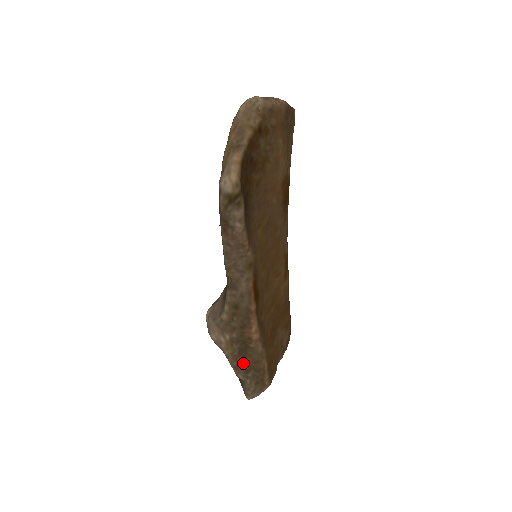
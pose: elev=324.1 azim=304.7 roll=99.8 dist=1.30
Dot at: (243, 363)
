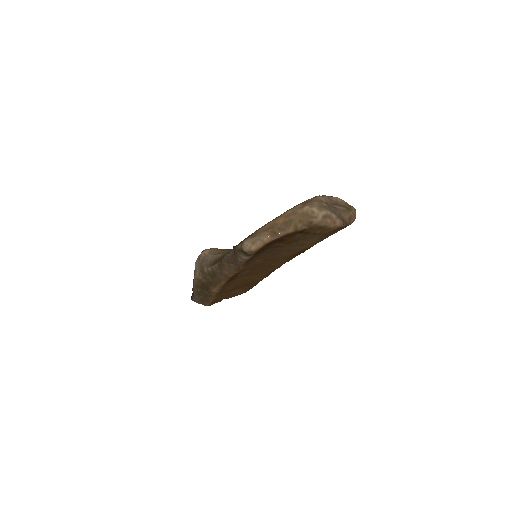
Dot at: (199, 291)
